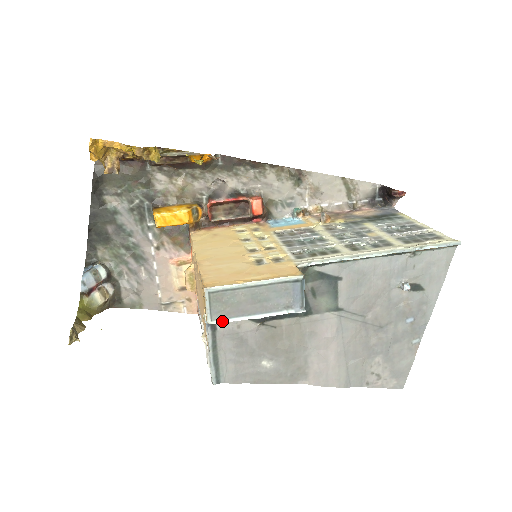
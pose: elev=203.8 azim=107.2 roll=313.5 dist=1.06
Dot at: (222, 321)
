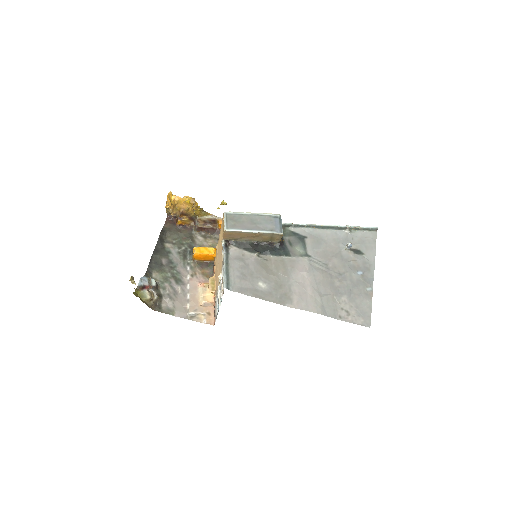
Dot at: (233, 230)
